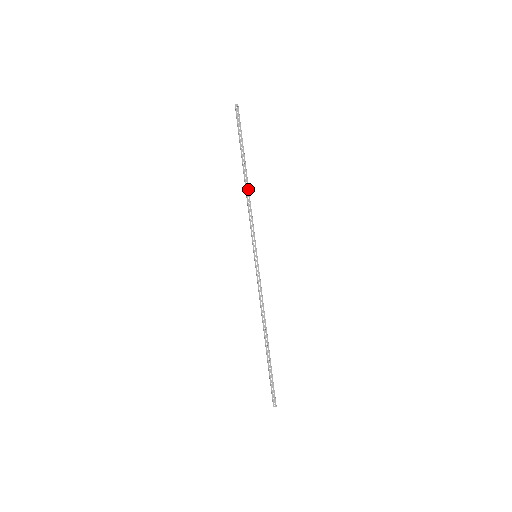
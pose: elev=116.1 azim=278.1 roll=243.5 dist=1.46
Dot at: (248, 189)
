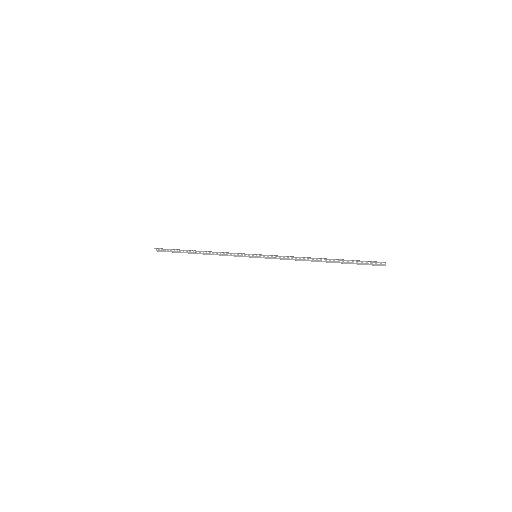
Dot at: (209, 251)
